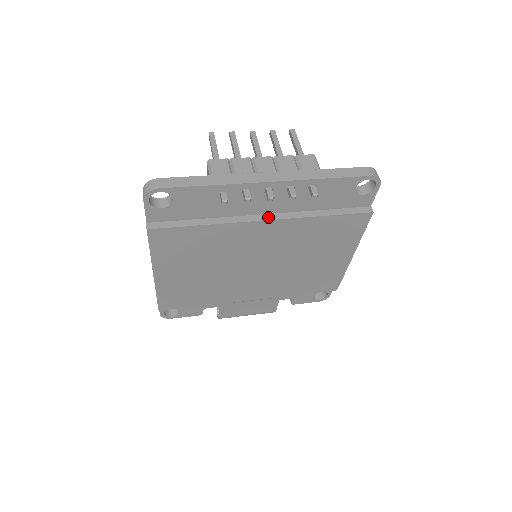
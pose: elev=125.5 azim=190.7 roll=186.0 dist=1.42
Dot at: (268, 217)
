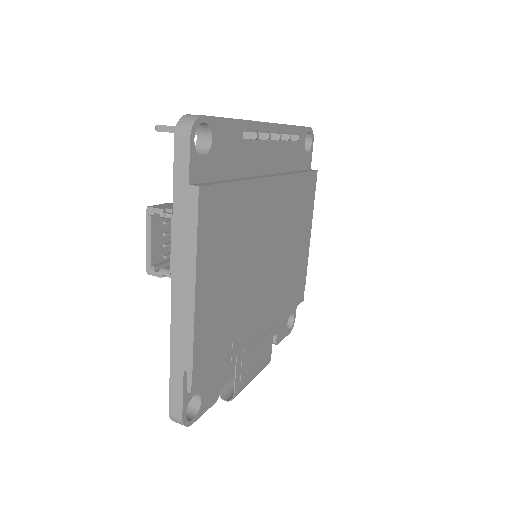
Dot at: (271, 175)
